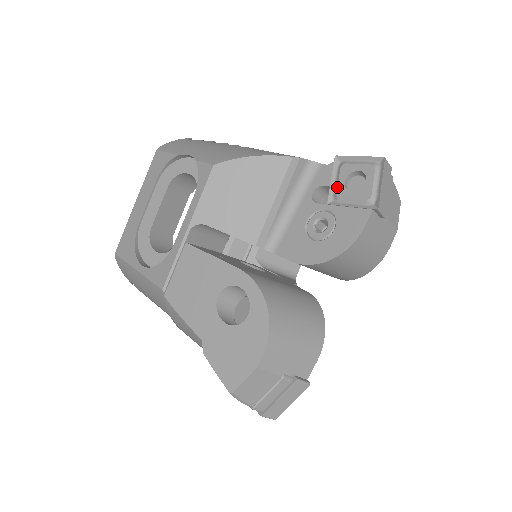
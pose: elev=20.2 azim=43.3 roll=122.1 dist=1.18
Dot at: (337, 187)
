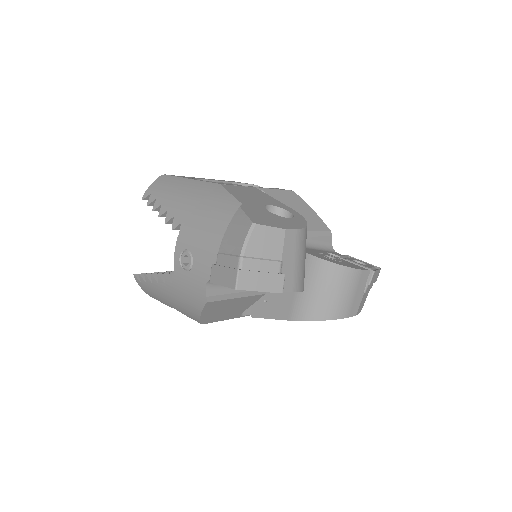
Dot at: (347, 258)
